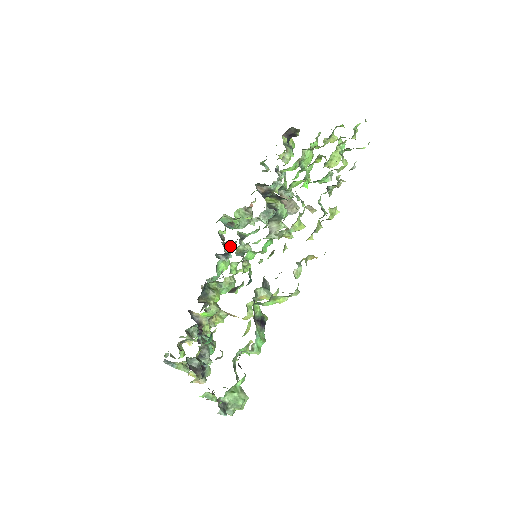
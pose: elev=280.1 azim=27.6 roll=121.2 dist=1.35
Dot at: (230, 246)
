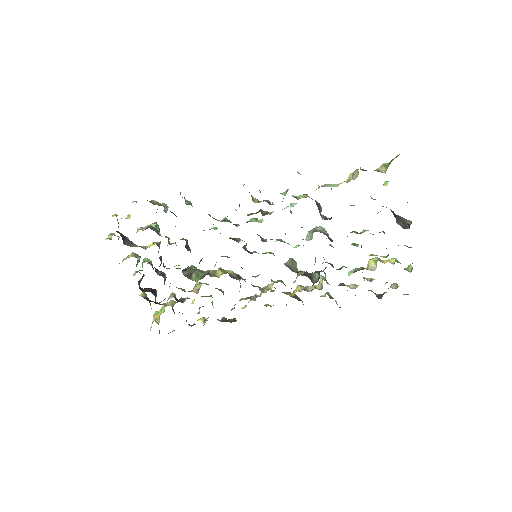
Dot at: occluded
